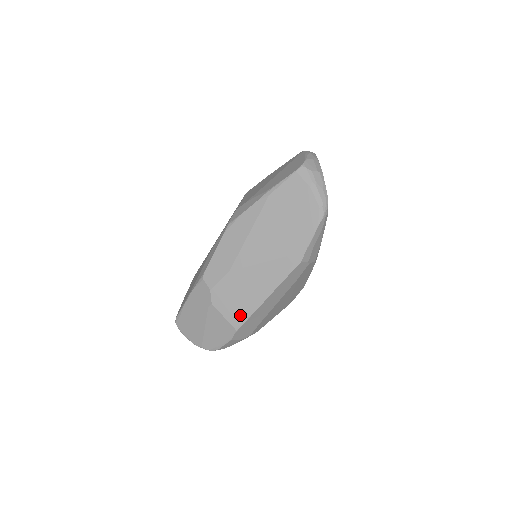
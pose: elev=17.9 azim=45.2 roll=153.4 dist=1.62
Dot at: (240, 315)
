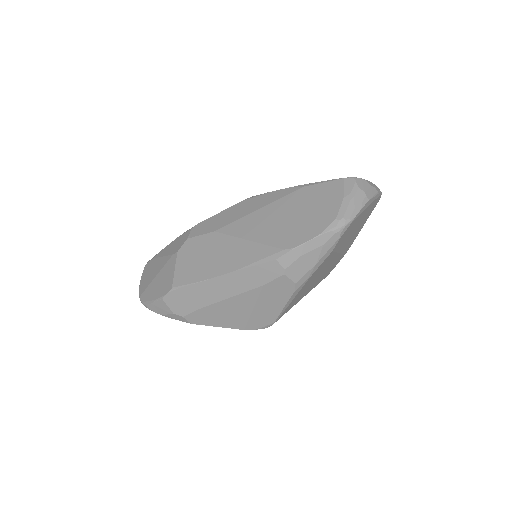
Dot at: (187, 277)
